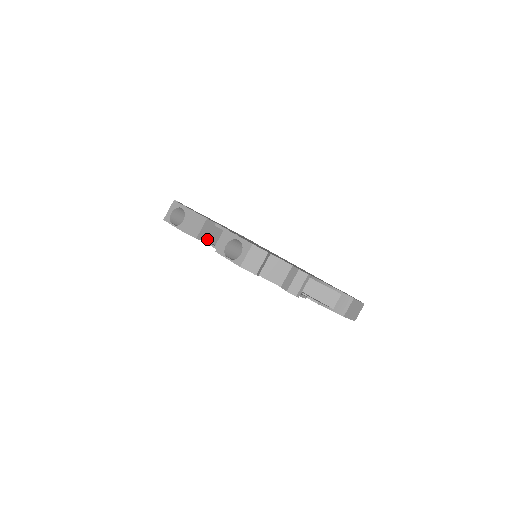
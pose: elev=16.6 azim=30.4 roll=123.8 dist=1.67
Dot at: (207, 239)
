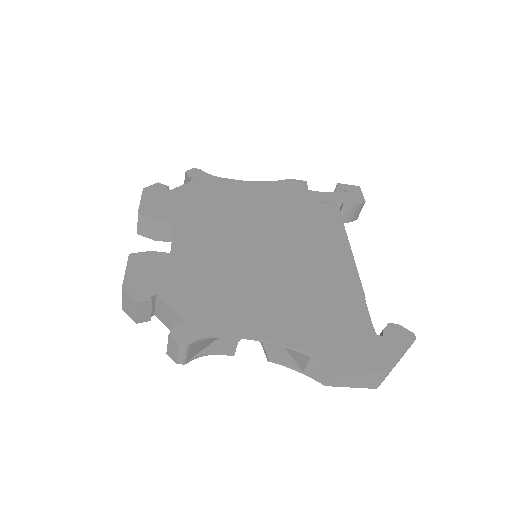
Dot at: occluded
